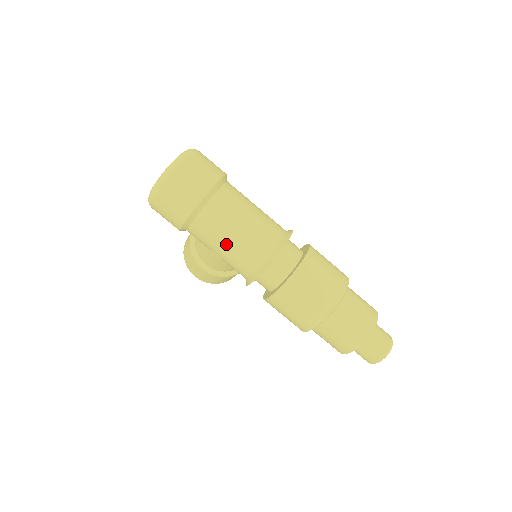
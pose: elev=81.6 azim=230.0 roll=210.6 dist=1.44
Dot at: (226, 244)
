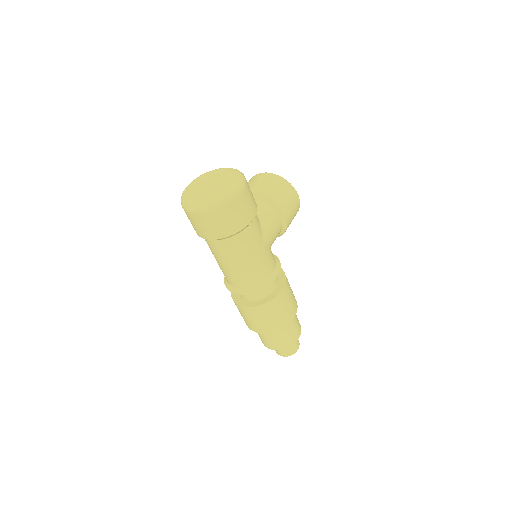
Dot at: occluded
